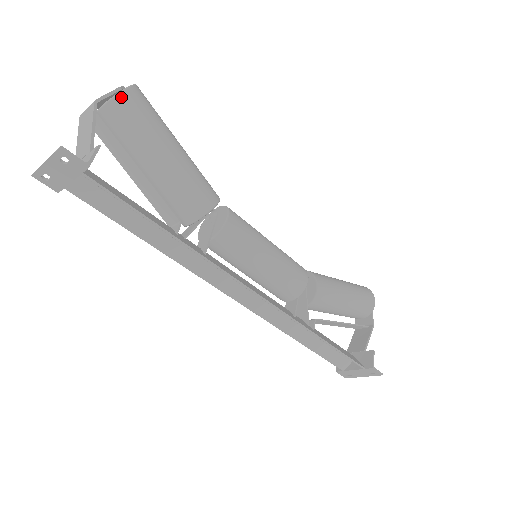
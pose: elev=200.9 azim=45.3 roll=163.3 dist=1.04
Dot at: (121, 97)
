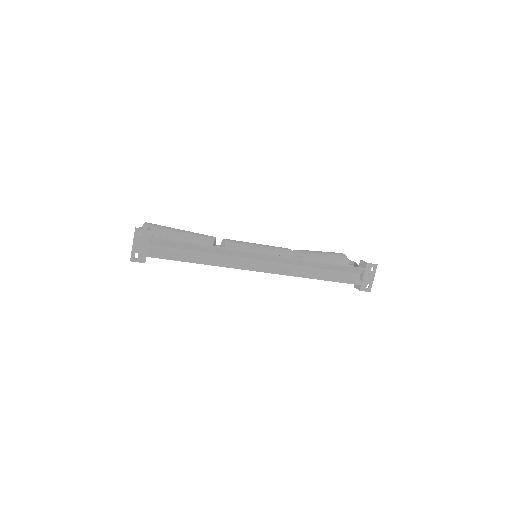
Dot at: (145, 225)
